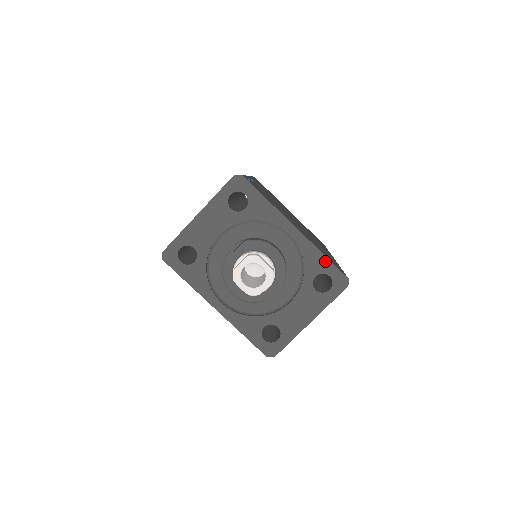
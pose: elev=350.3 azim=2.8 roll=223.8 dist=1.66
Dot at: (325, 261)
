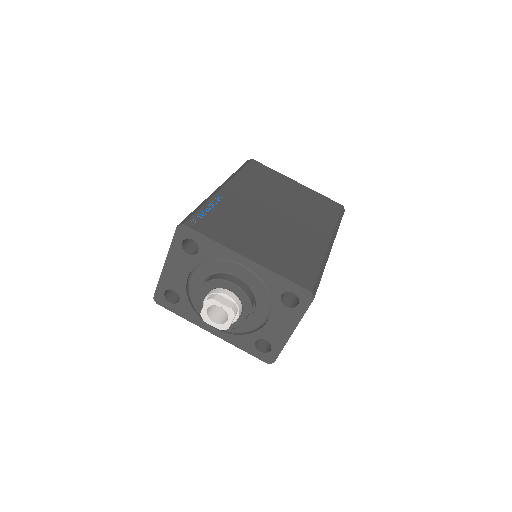
Dot at: (284, 281)
